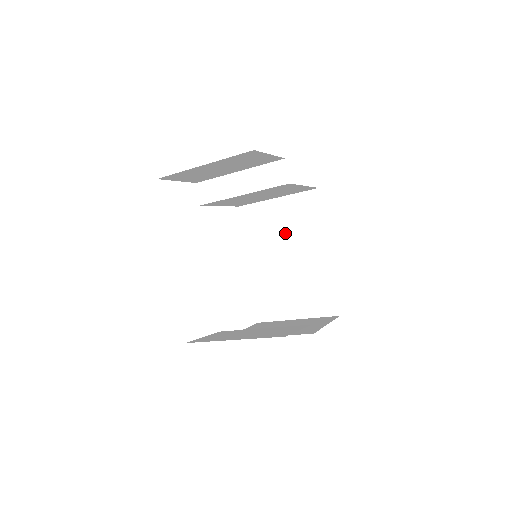
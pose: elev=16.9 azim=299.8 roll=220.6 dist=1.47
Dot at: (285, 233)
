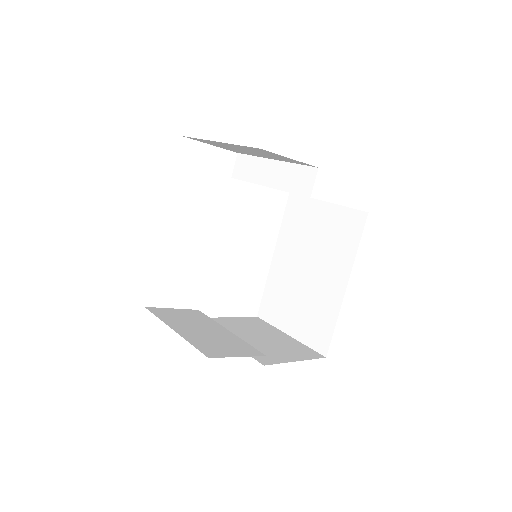
Dot at: (316, 243)
